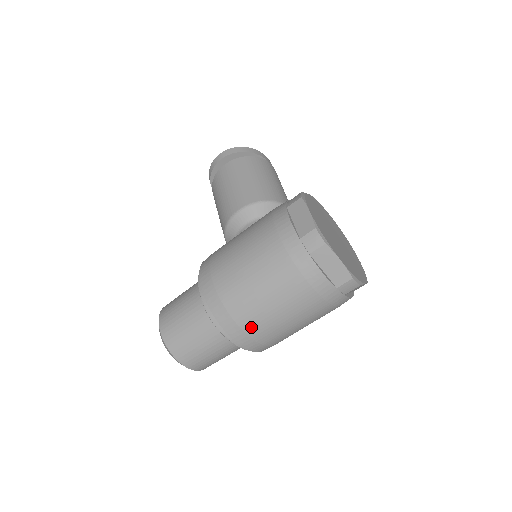
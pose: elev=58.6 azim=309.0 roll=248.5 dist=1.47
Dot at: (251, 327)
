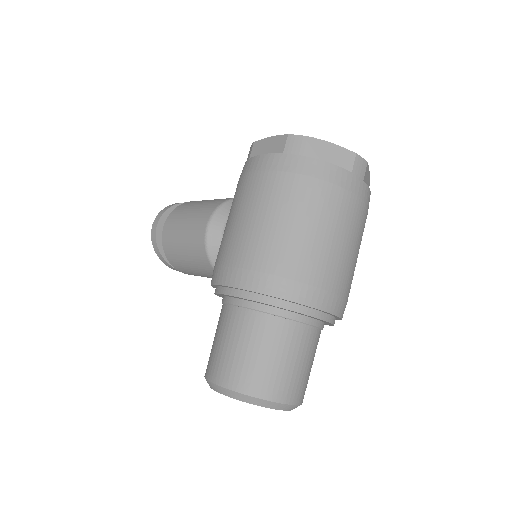
Dot at: (310, 273)
